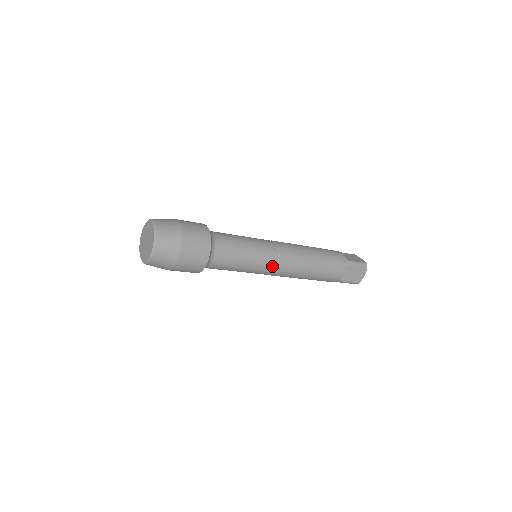
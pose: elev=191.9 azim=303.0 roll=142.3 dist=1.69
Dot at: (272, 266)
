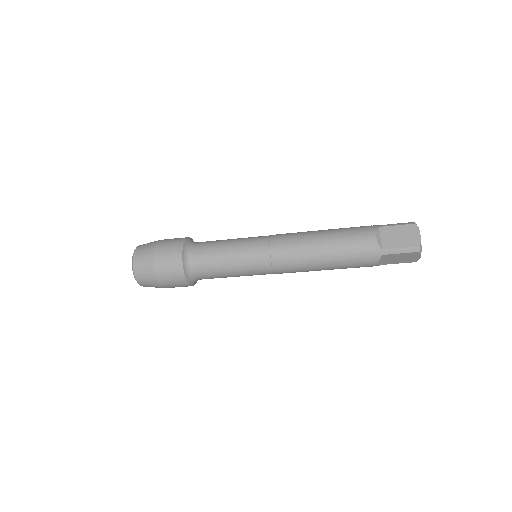
Dot at: (268, 273)
